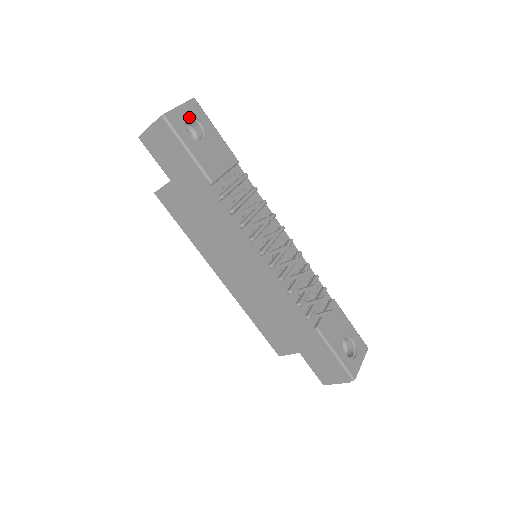
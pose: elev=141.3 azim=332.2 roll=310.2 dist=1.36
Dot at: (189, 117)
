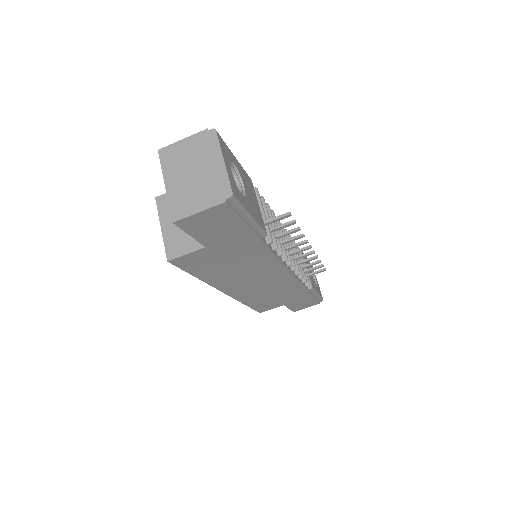
Dot at: occluded
